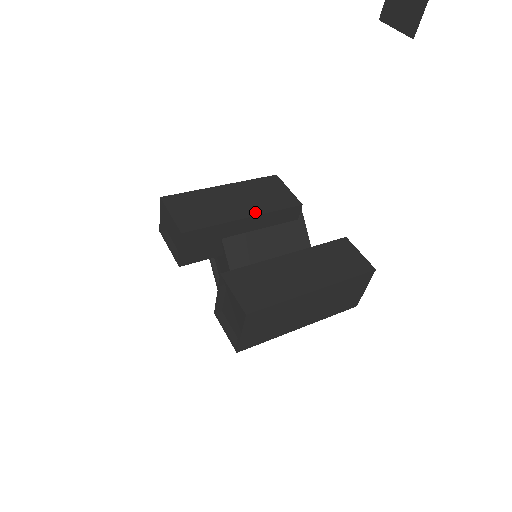
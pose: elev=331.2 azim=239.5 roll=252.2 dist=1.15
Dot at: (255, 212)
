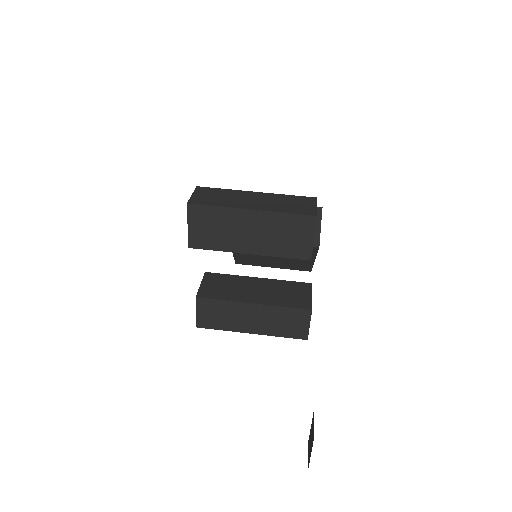
Dot at: (261, 252)
